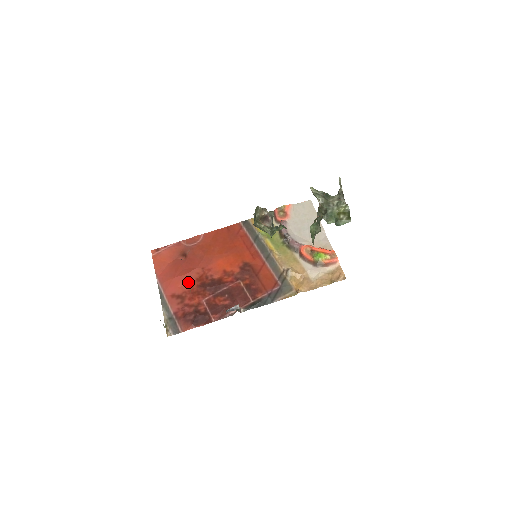
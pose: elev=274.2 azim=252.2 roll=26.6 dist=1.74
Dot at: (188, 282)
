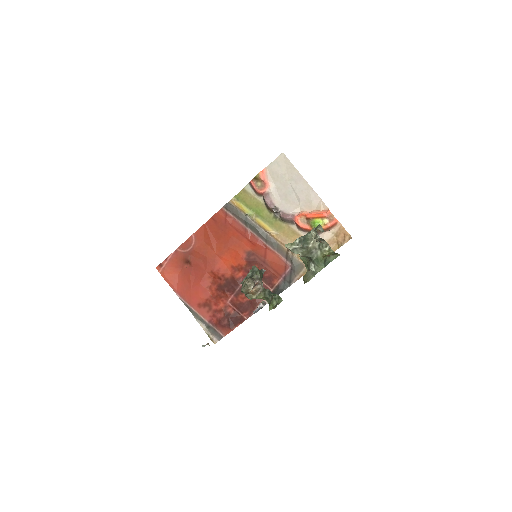
Dot at: (205, 289)
